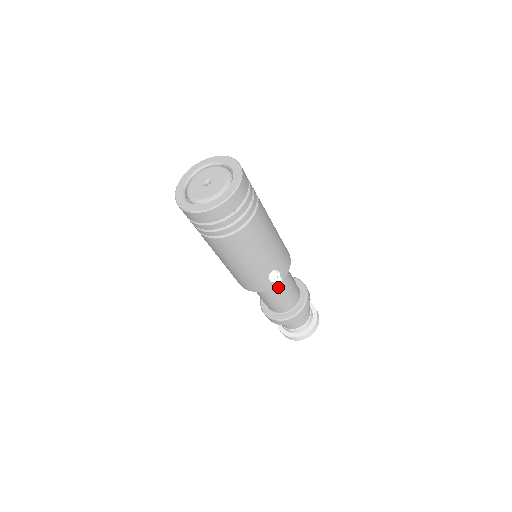
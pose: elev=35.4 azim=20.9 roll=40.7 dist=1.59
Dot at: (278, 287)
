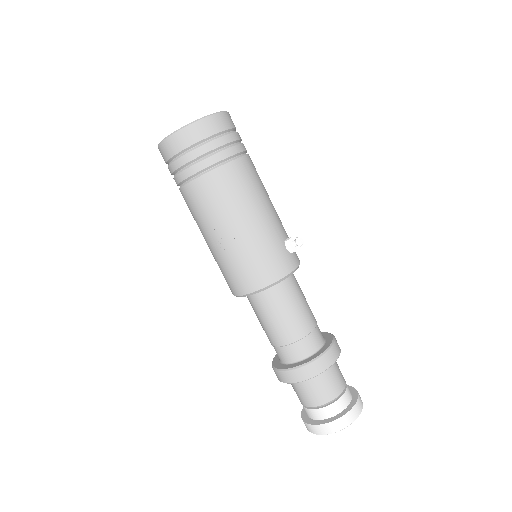
Dot at: (297, 289)
